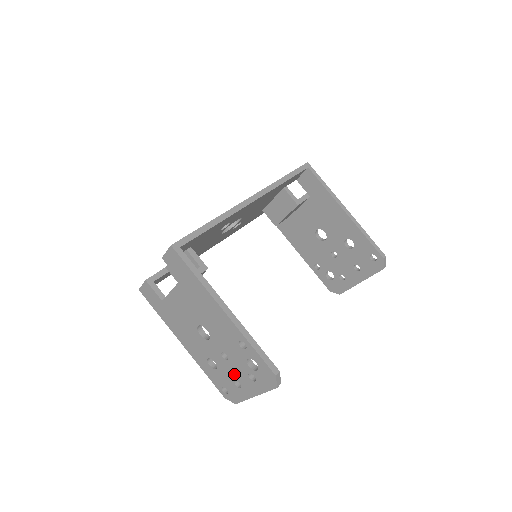
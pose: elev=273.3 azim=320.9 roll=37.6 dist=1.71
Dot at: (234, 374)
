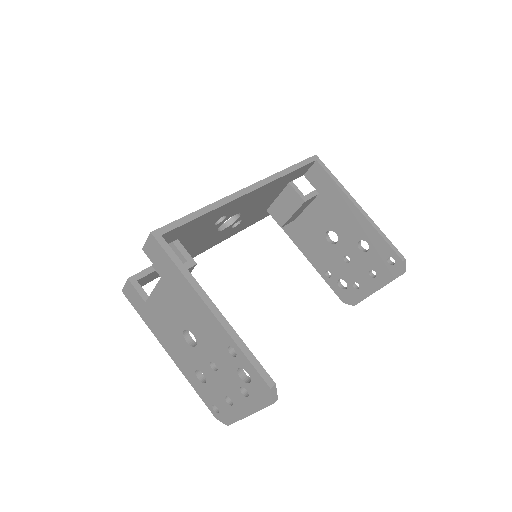
Dot at: (224, 388)
